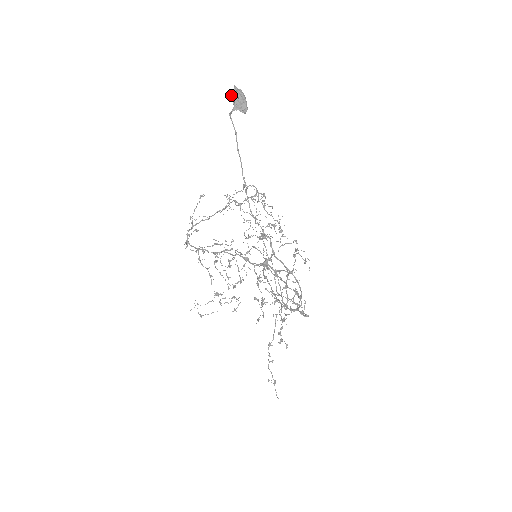
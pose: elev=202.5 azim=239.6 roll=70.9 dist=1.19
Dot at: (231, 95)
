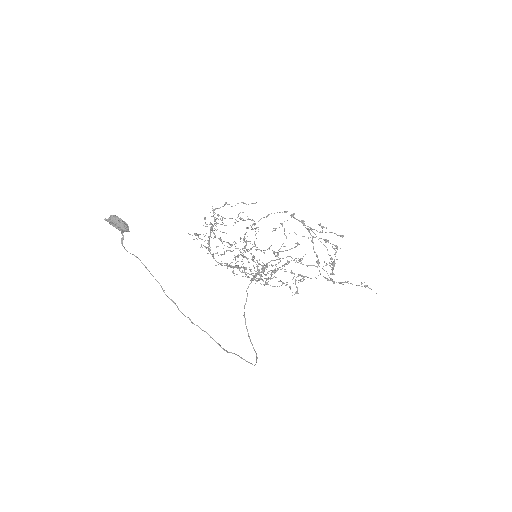
Dot at: (110, 224)
